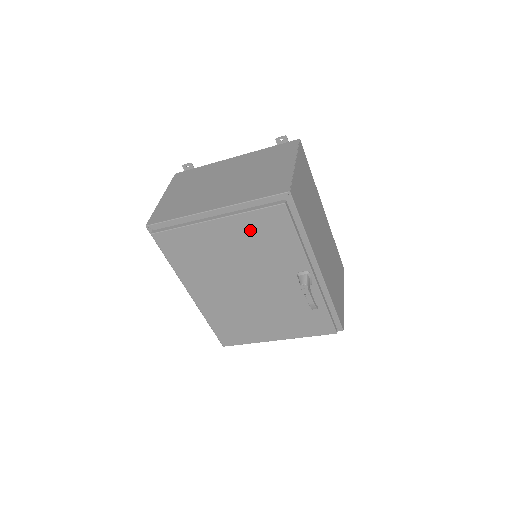
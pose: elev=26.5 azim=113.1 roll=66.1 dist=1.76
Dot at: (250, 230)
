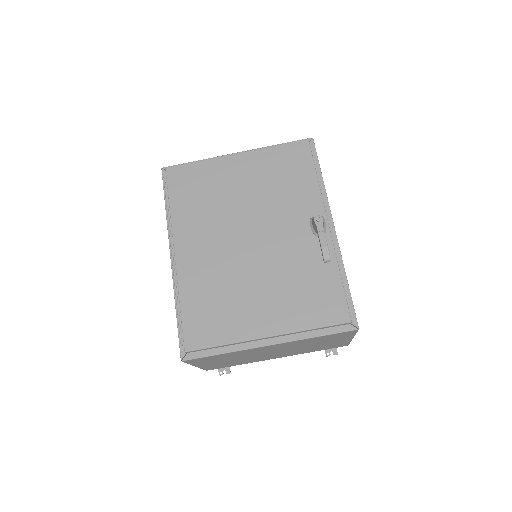
Dot at: (269, 165)
